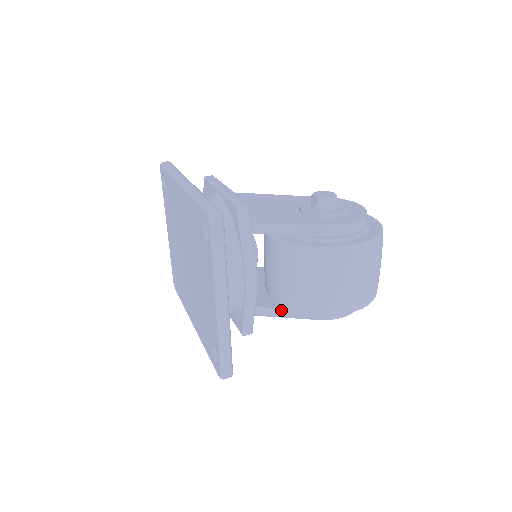
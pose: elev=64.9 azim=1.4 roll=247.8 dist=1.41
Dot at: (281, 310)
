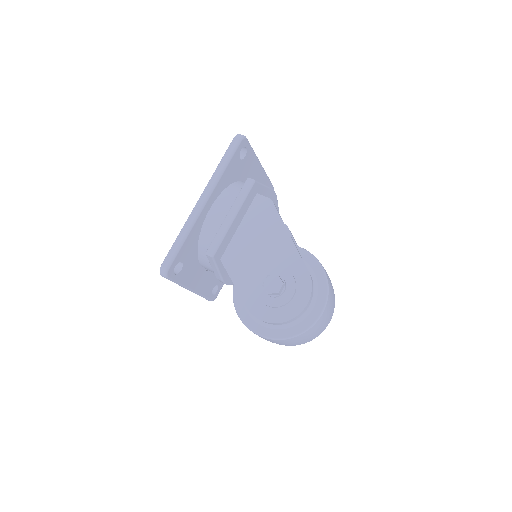
Dot at: occluded
